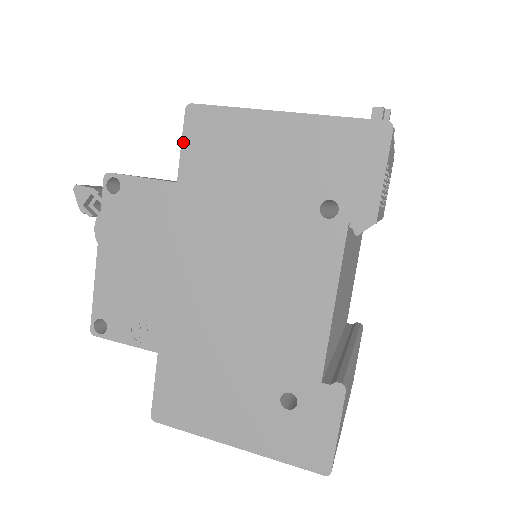
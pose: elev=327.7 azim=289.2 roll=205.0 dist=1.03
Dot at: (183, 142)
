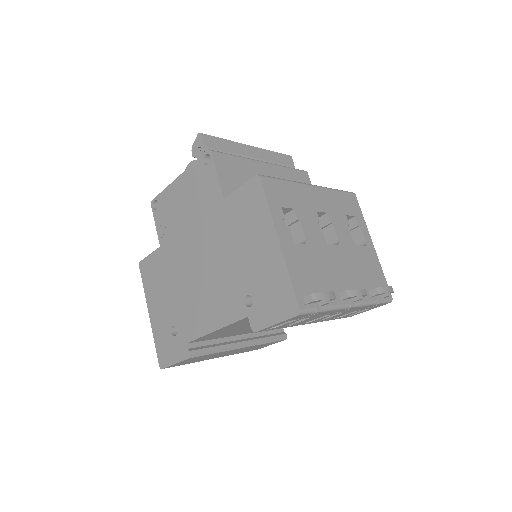
Dot at: (241, 187)
